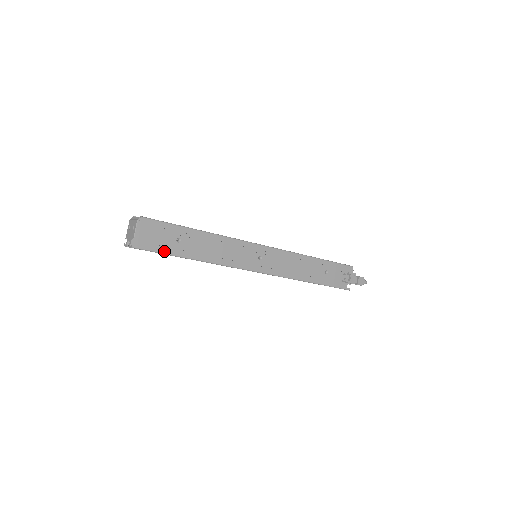
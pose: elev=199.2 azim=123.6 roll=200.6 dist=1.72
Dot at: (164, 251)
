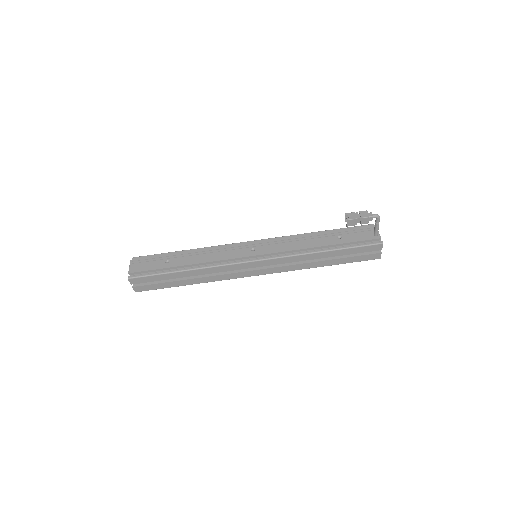
Dot at: (156, 273)
